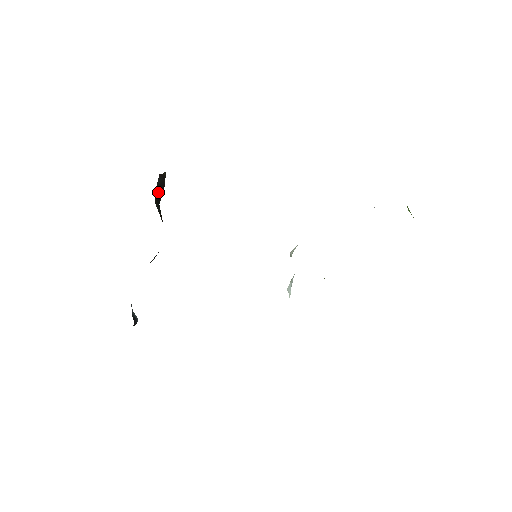
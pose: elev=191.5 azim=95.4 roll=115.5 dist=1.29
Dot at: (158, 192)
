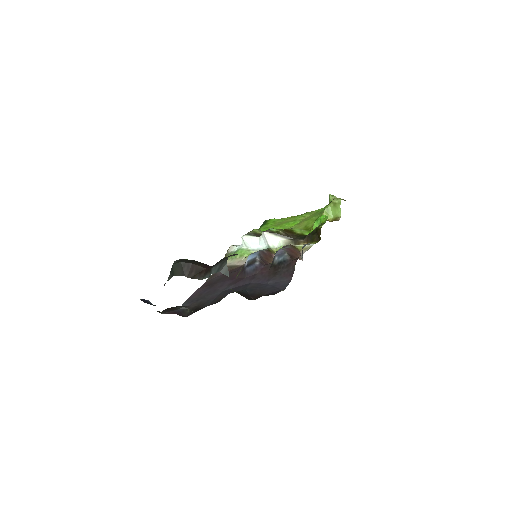
Dot at: occluded
